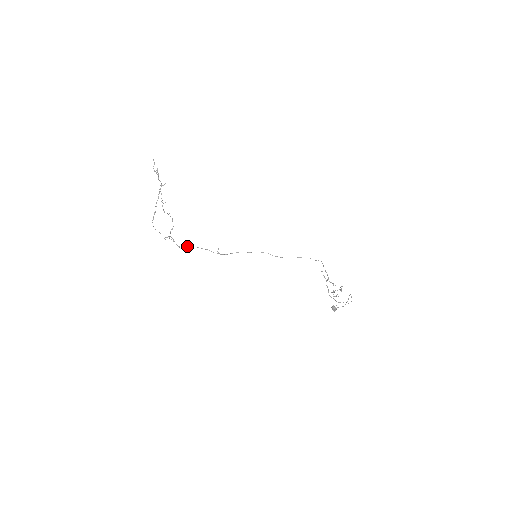
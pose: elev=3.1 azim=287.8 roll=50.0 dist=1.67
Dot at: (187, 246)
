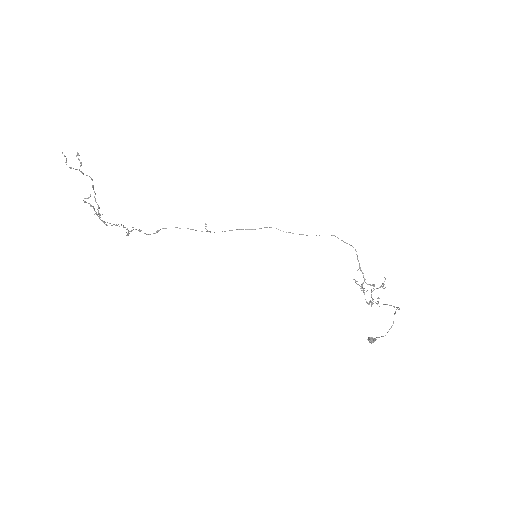
Dot at: occluded
